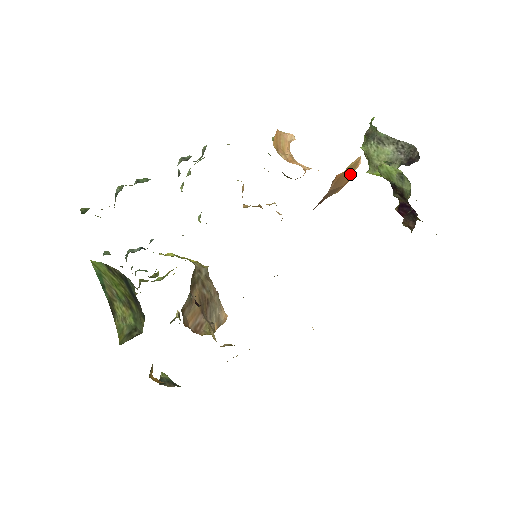
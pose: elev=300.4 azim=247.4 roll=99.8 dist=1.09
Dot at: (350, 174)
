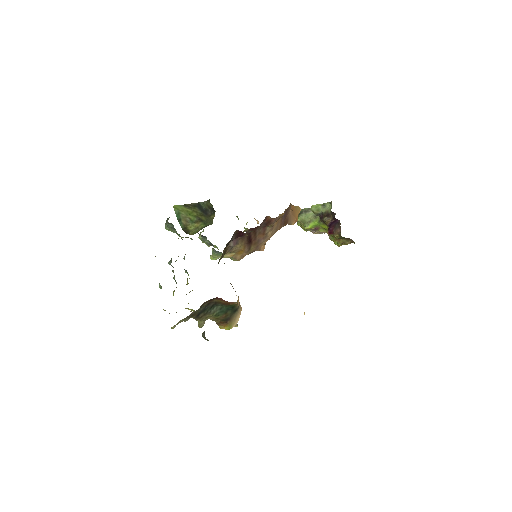
Dot at: (297, 214)
